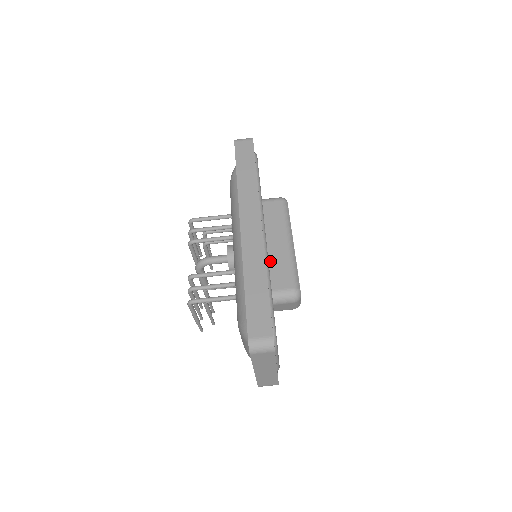
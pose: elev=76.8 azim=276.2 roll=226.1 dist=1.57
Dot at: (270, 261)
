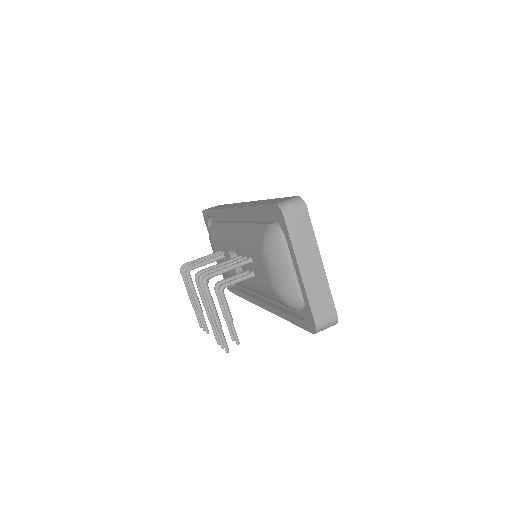
Dot at: occluded
